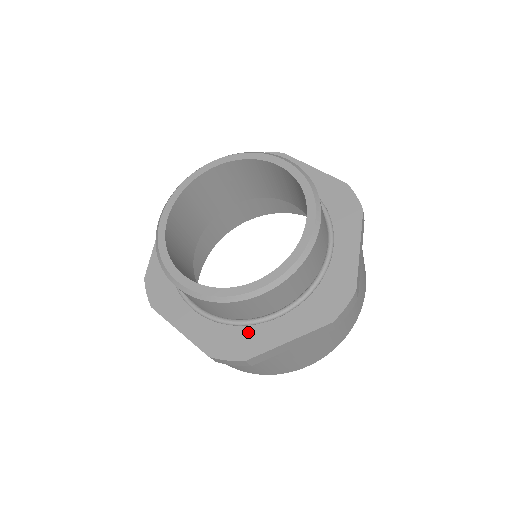
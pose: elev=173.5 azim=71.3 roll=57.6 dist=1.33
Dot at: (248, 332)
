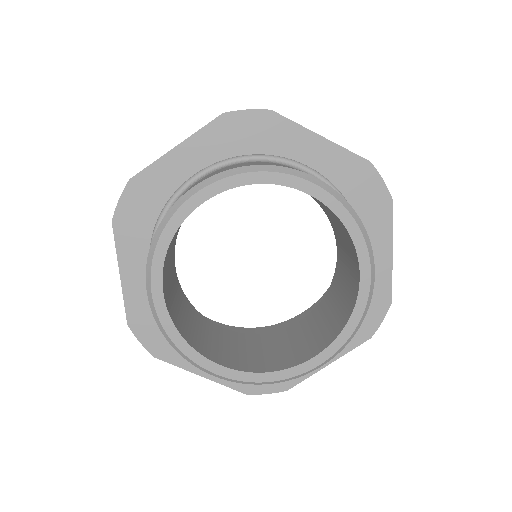
Dot at: occluded
